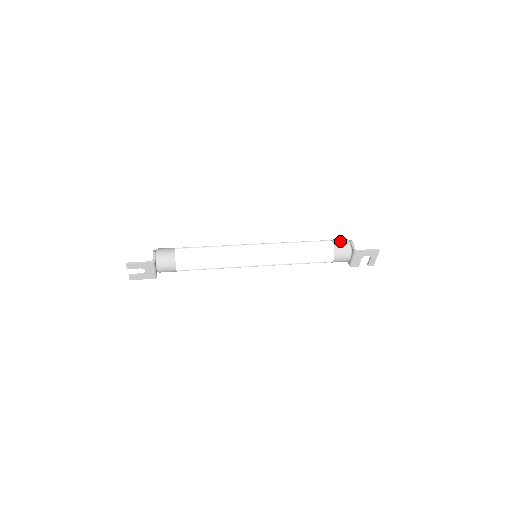
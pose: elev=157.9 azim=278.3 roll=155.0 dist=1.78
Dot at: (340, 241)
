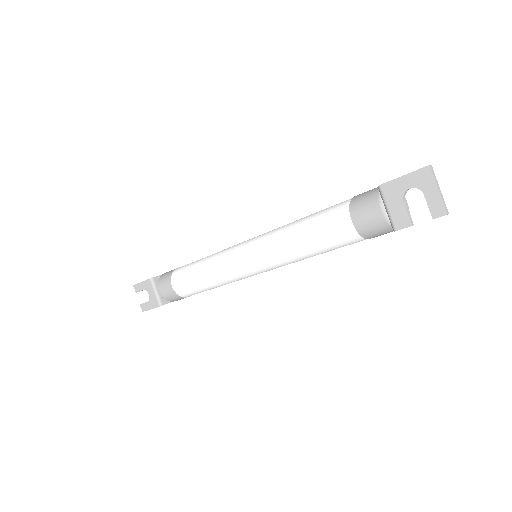
Dot at: occluded
